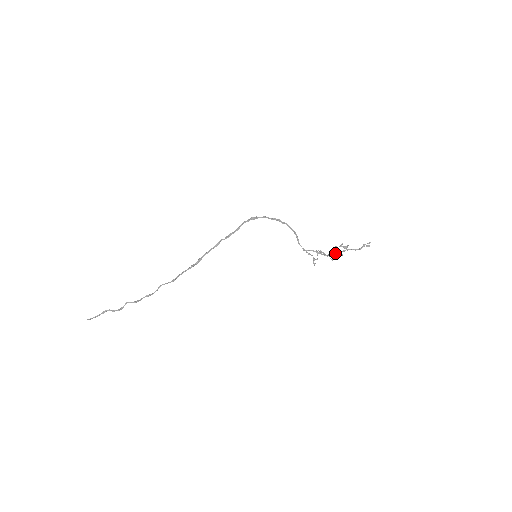
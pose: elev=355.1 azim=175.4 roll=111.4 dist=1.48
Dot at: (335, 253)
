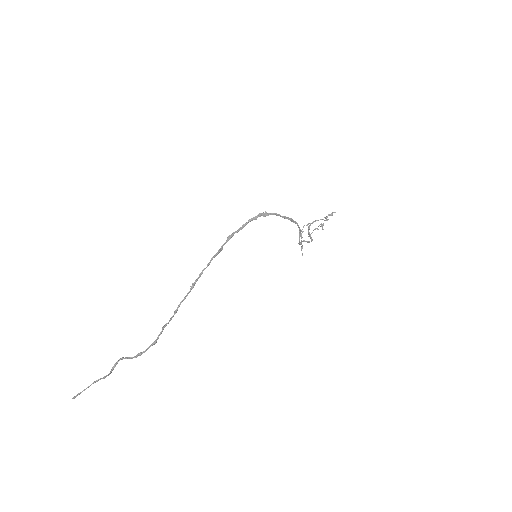
Dot at: (309, 228)
